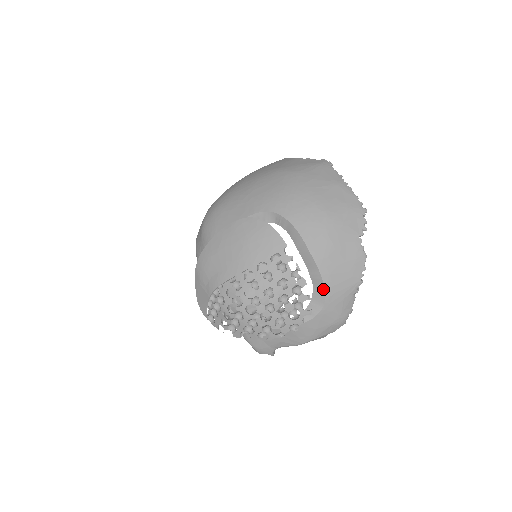
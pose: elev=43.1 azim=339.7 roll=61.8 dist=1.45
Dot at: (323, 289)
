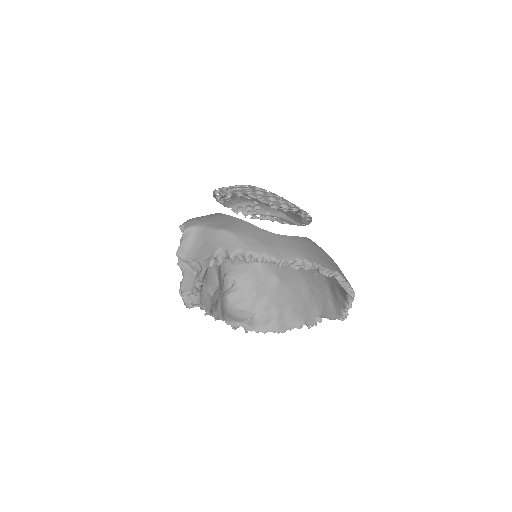
Dot at: (290, 236)
